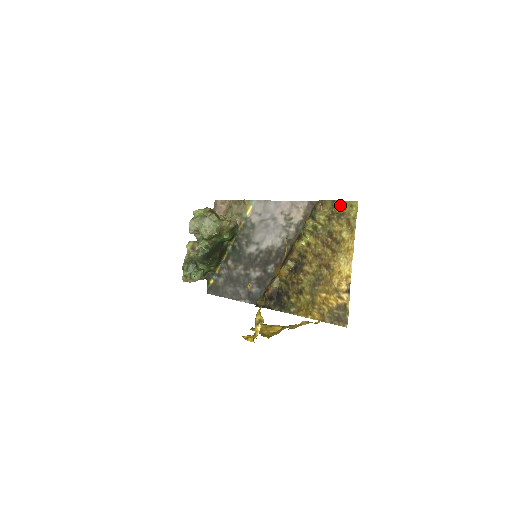
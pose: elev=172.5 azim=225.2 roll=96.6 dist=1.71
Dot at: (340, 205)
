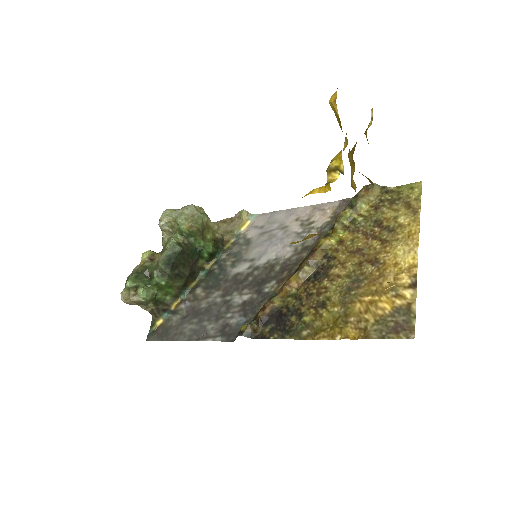
Dot at: (393, 191)
